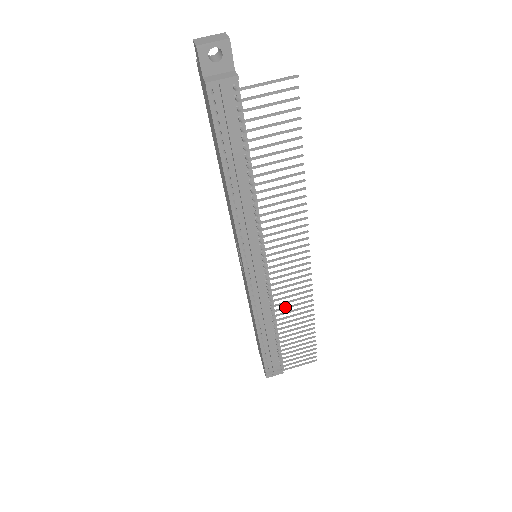
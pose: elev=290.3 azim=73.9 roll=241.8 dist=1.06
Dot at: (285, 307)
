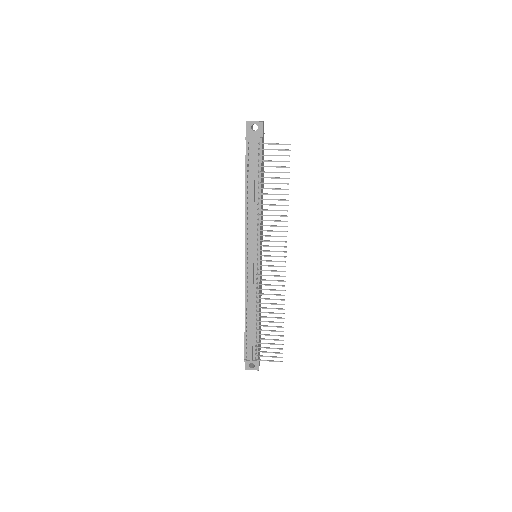
Dot at: (265, 298)
